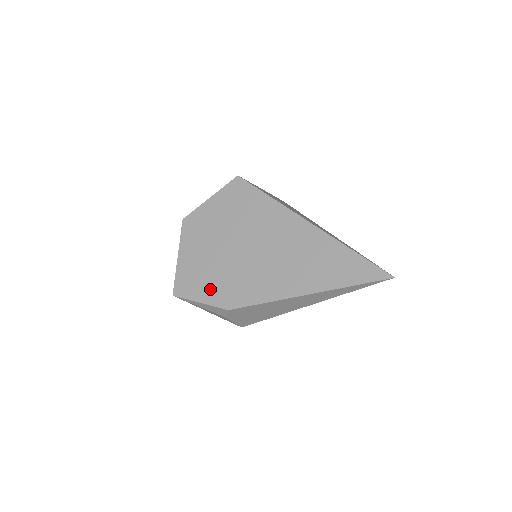
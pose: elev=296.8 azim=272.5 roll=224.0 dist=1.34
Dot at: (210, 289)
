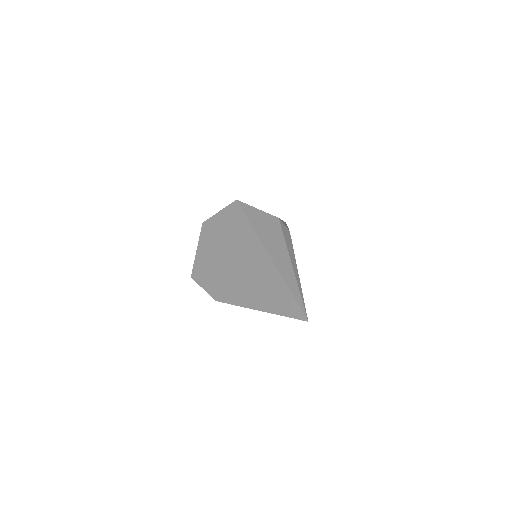
Dot at: (209, 282)
